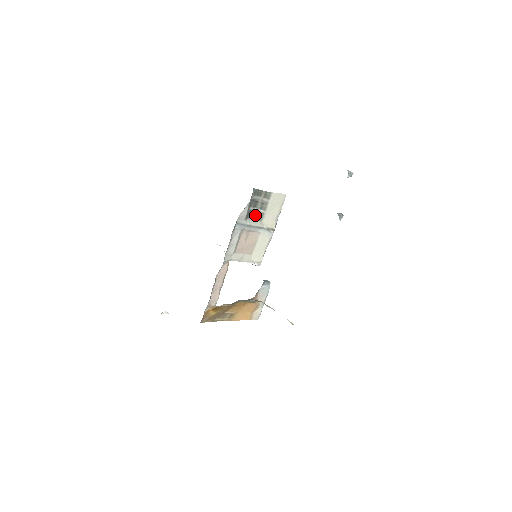
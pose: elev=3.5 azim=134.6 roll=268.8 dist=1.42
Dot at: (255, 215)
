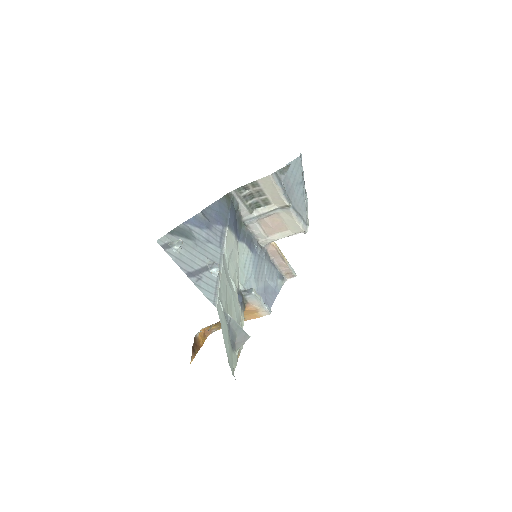
Dot at: (260, 203)
